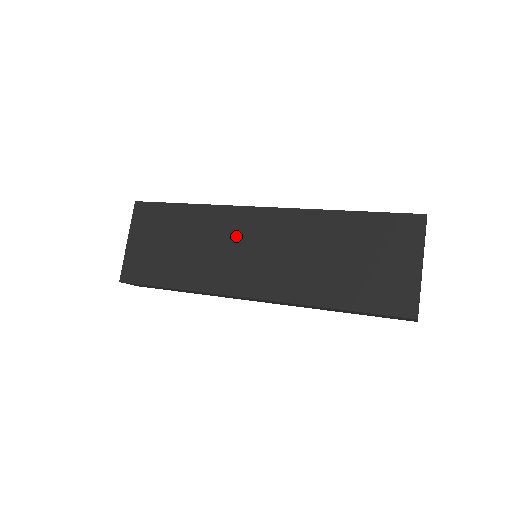
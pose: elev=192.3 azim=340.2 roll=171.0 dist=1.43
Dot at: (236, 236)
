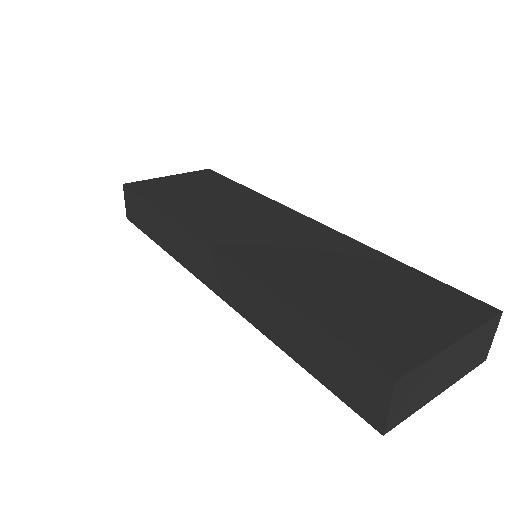
Dot at: (260, 216)
